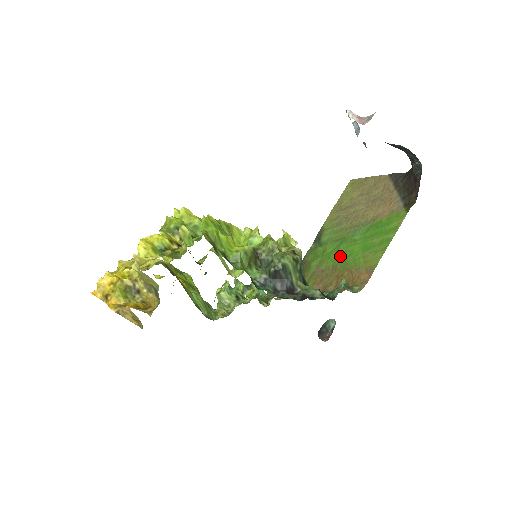
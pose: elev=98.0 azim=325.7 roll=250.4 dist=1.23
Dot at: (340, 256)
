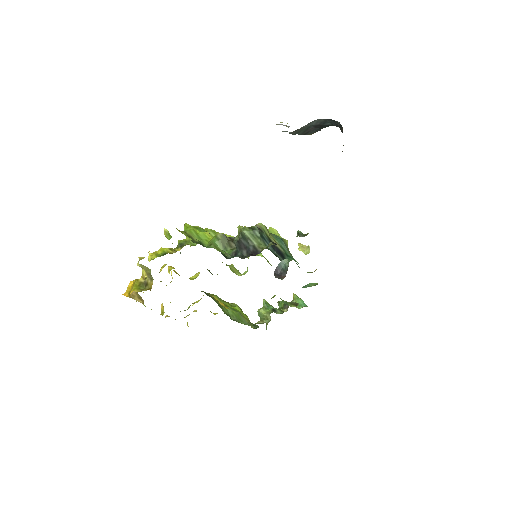
Dot at: occluded
